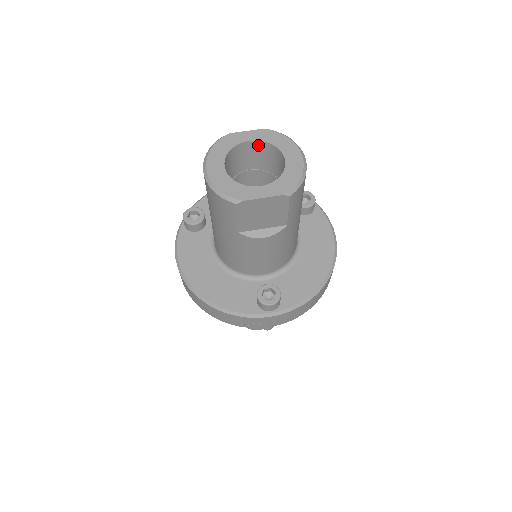
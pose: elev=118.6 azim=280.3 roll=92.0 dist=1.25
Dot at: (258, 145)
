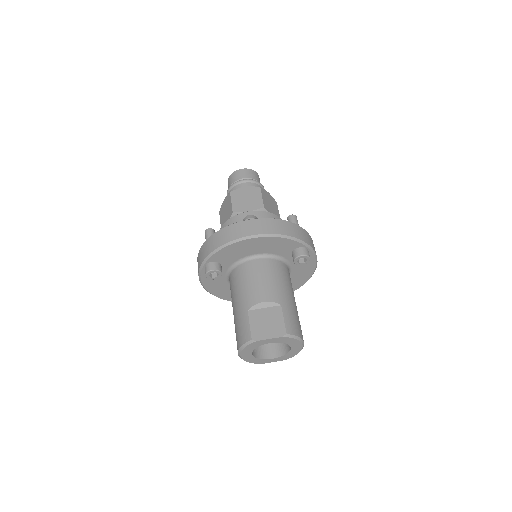
Dot at: occluded
